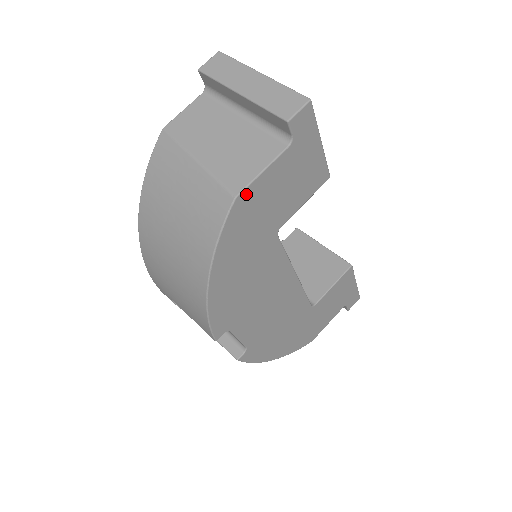
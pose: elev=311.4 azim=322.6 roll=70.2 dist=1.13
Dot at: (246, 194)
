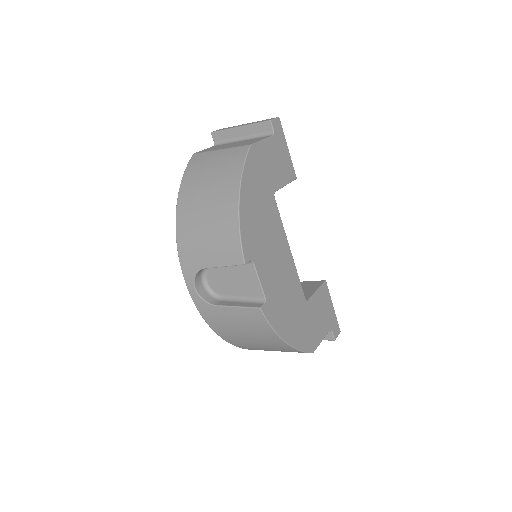
Dot at: (255, 147)
